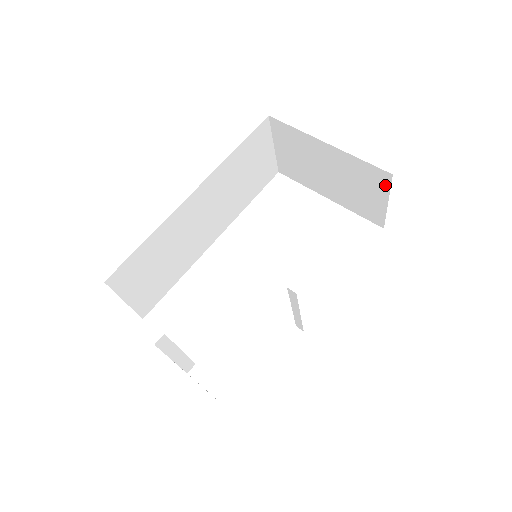
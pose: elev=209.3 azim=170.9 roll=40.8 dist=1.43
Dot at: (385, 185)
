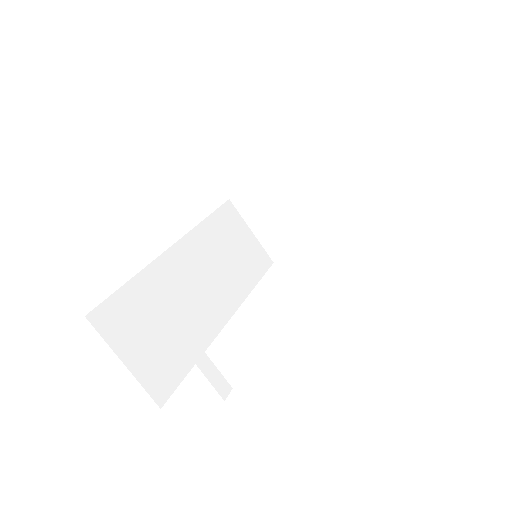
Dot at: (340, 151)
